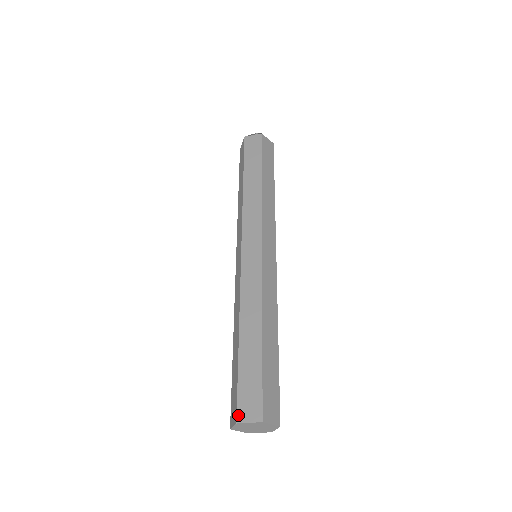
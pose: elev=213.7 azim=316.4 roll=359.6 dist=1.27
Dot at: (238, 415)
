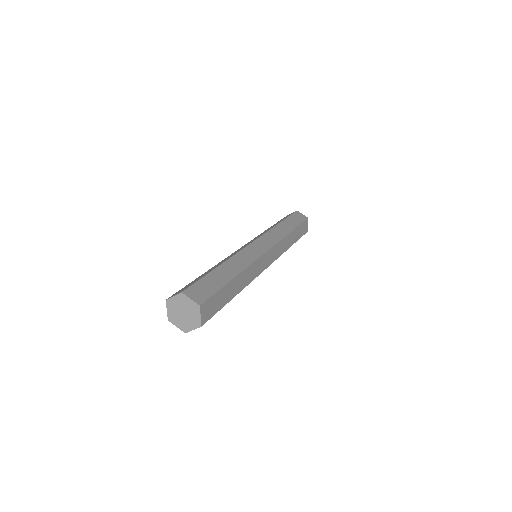
Dot at: (186, 290)
